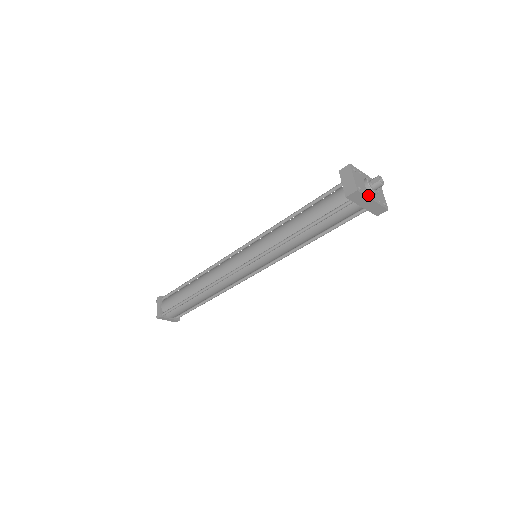
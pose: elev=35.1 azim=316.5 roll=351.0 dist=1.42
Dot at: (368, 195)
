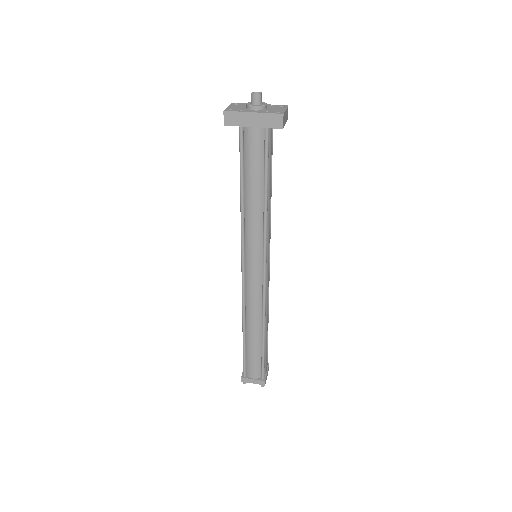
Dot at: (245, 111)
